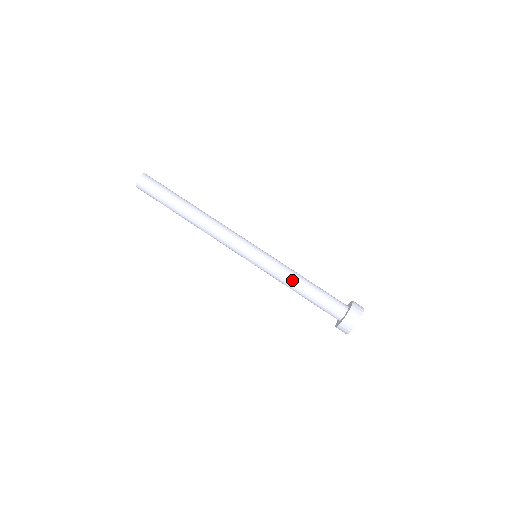
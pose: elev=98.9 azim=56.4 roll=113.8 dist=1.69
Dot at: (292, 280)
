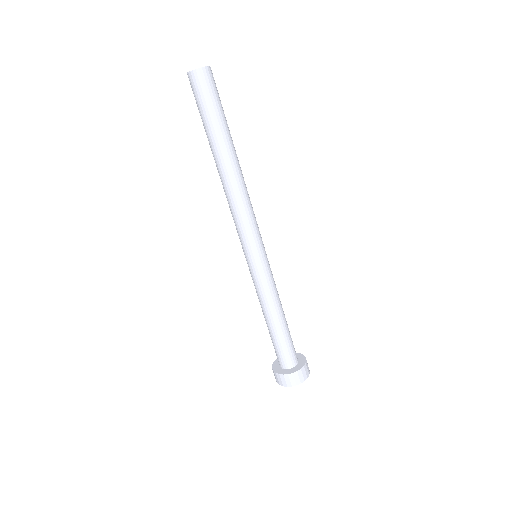
Dot at: (275, 306)
